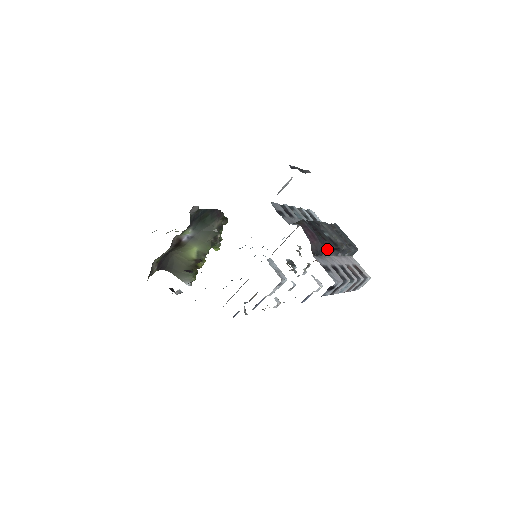
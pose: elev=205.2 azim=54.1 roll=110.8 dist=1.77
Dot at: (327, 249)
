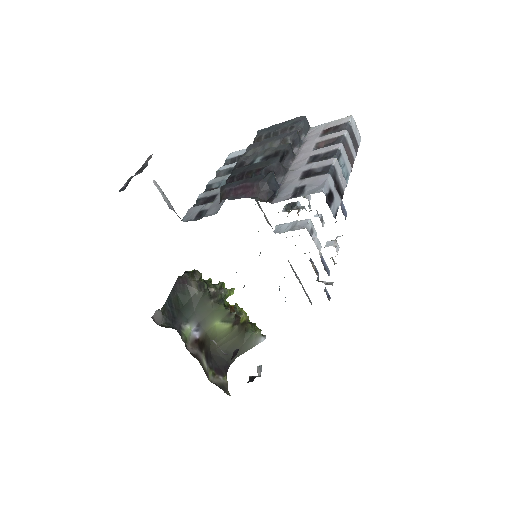
Dot at: (273, 175)
